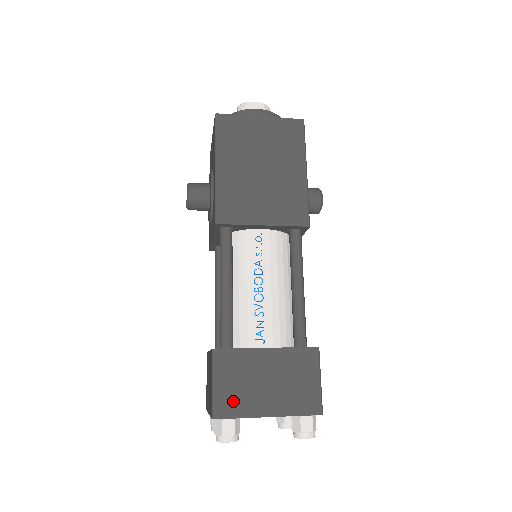
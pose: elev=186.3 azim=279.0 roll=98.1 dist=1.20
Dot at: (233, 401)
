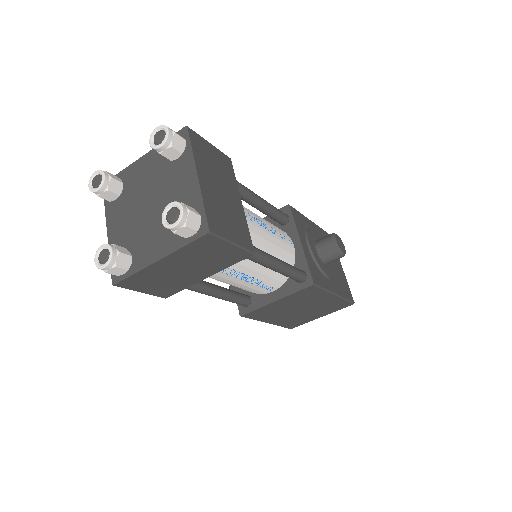
Dot at: occluded
